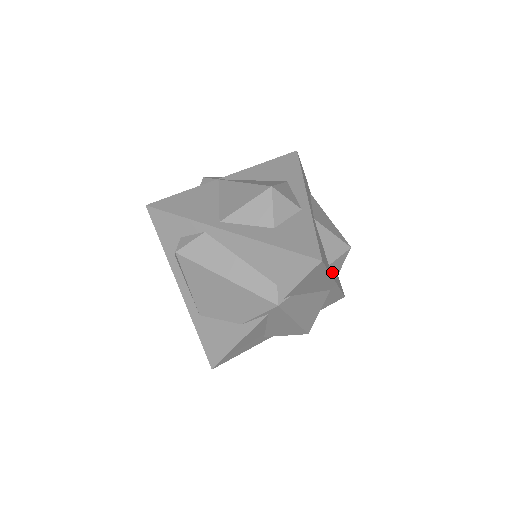
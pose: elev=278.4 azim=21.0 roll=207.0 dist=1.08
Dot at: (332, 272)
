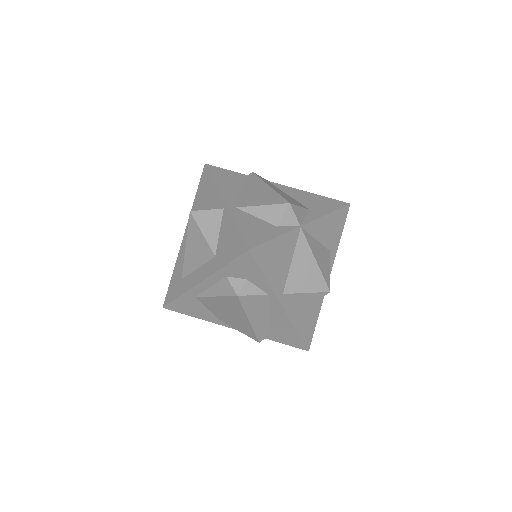
Dot at: occluded
